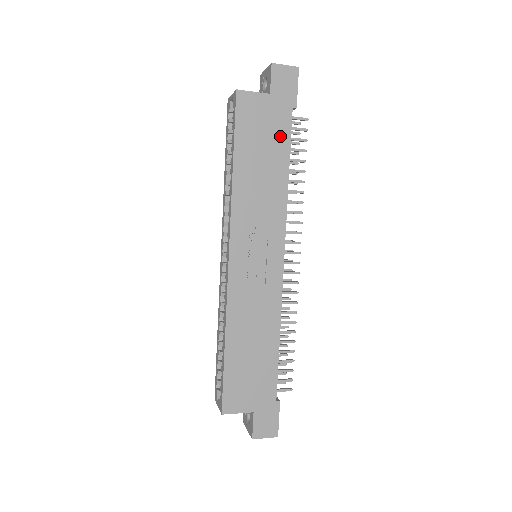
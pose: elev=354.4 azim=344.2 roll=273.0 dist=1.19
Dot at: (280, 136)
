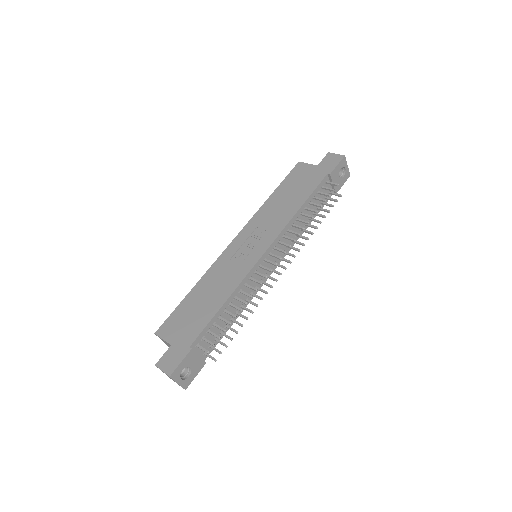
Dot at: (310, 186)
